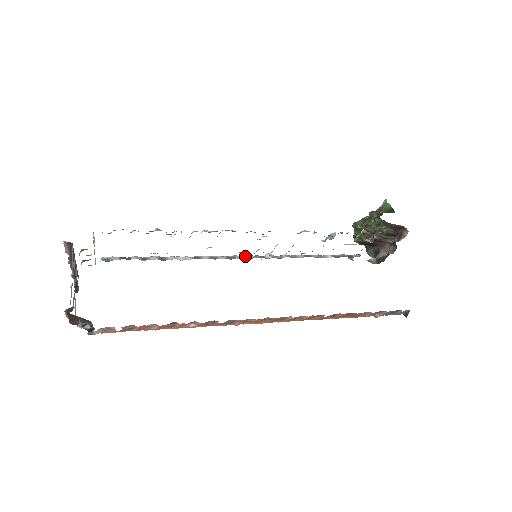
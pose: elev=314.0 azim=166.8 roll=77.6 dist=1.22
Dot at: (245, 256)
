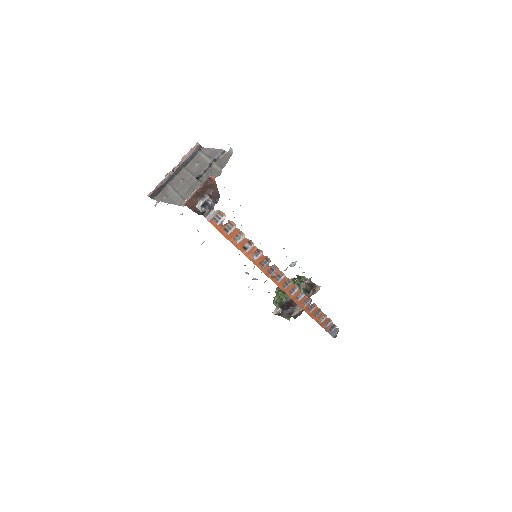
Dot at: occluded
